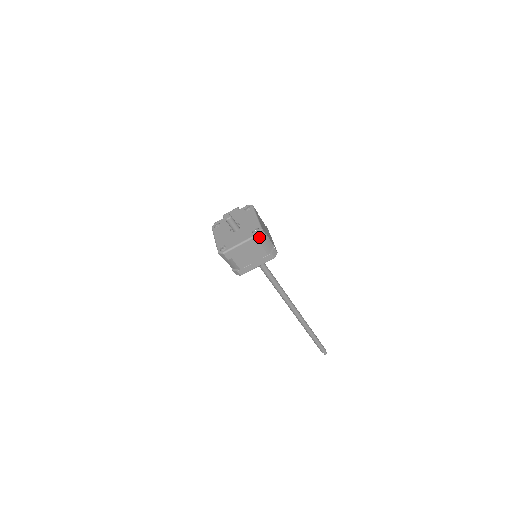
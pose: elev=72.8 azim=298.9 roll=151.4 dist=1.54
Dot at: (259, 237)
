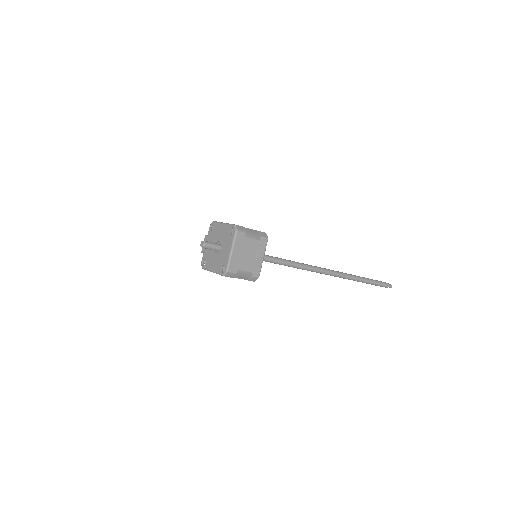
Dot at: (239, 232)
